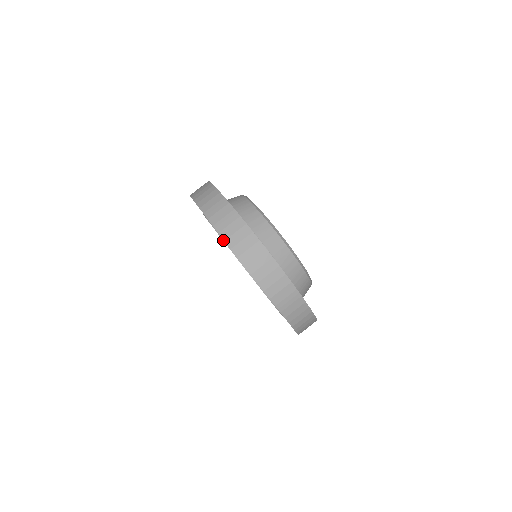
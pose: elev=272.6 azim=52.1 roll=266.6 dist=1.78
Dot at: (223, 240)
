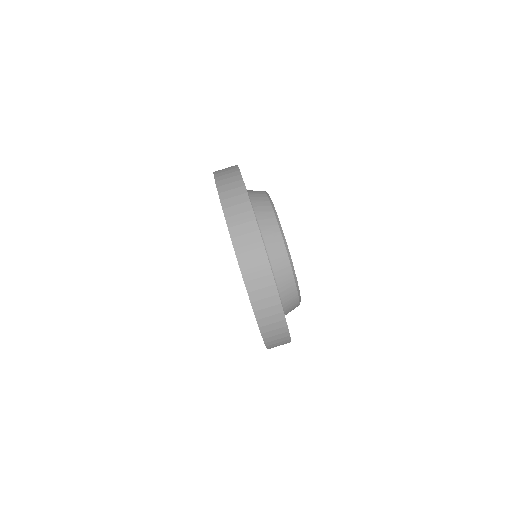
Dot at: occluded
